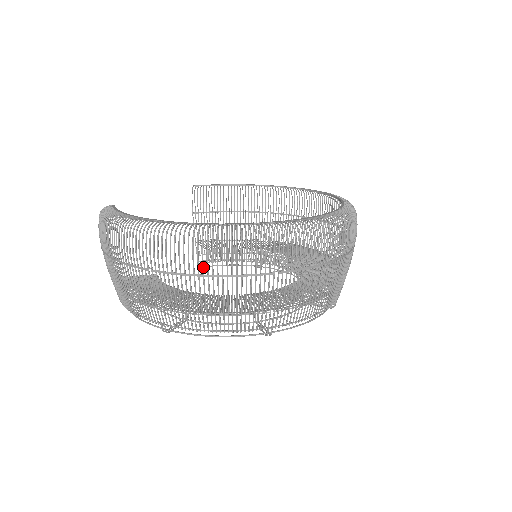
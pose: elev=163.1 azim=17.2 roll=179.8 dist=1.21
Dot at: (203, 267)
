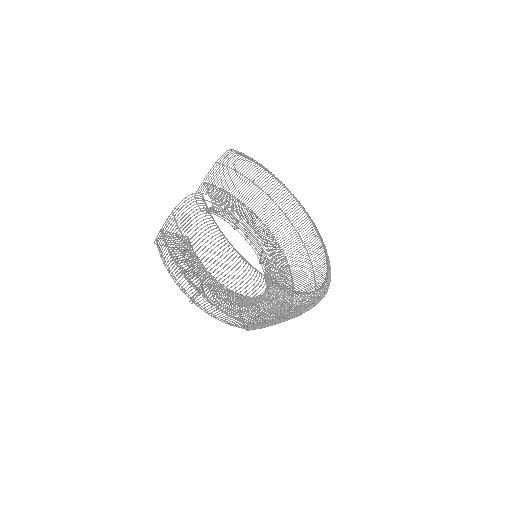
Dot at: occluded
